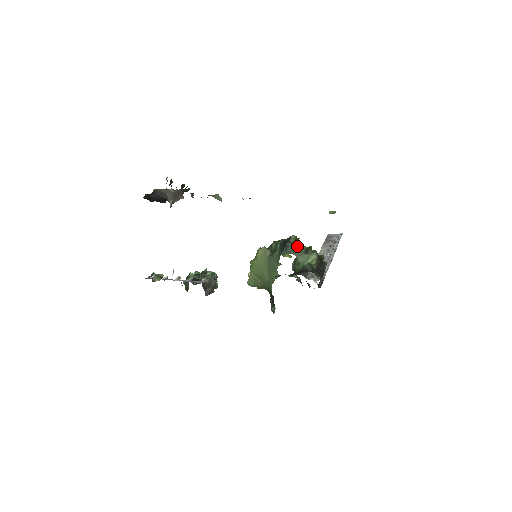
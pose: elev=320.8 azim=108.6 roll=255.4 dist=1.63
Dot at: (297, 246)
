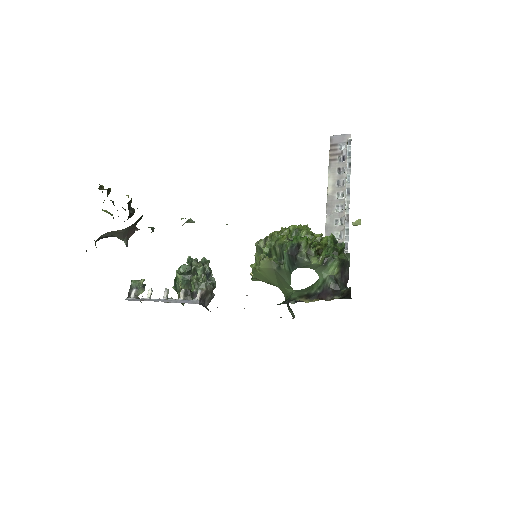
Dot at: (311, 258)
